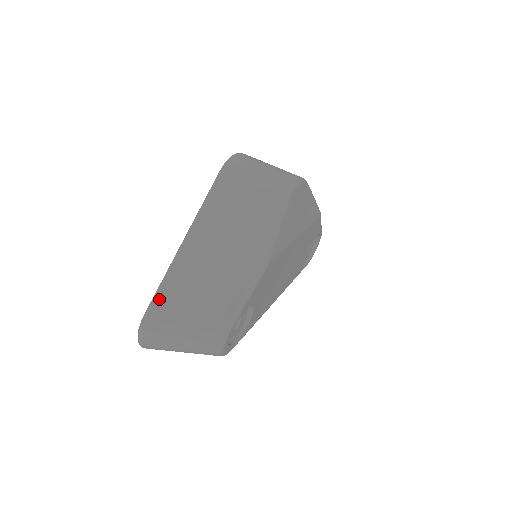
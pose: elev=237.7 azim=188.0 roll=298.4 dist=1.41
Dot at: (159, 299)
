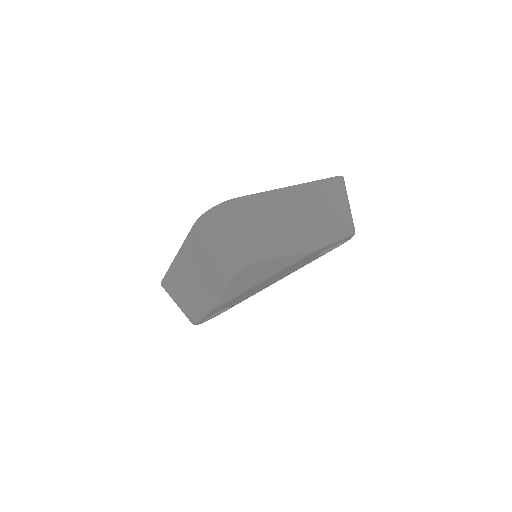
Dot at: (166, 280)
